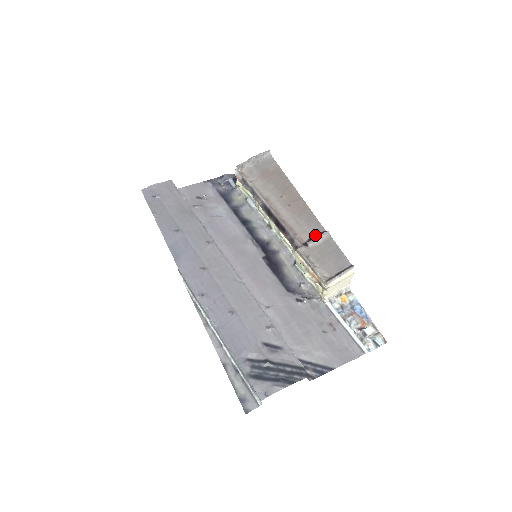
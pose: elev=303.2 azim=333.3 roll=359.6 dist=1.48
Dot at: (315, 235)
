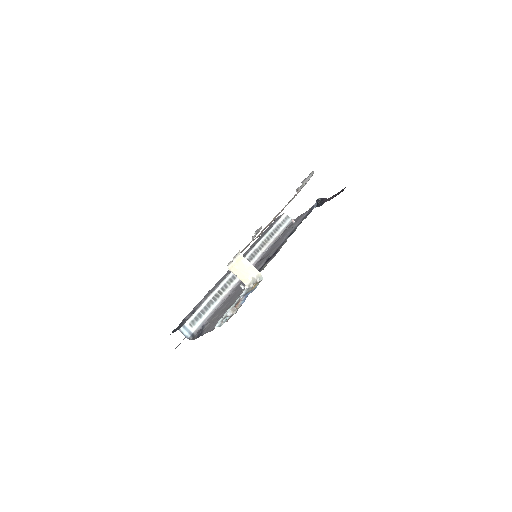
Dot at: occluded
